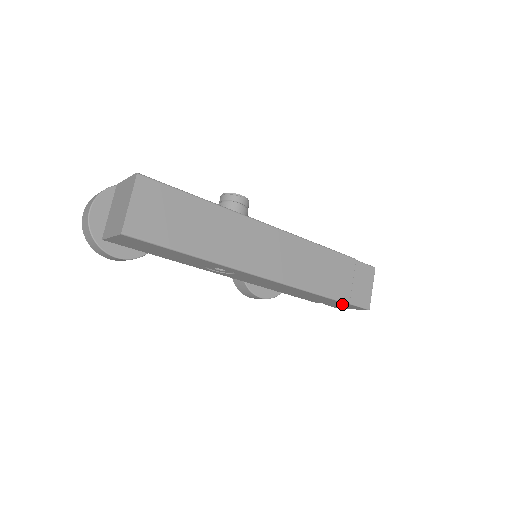
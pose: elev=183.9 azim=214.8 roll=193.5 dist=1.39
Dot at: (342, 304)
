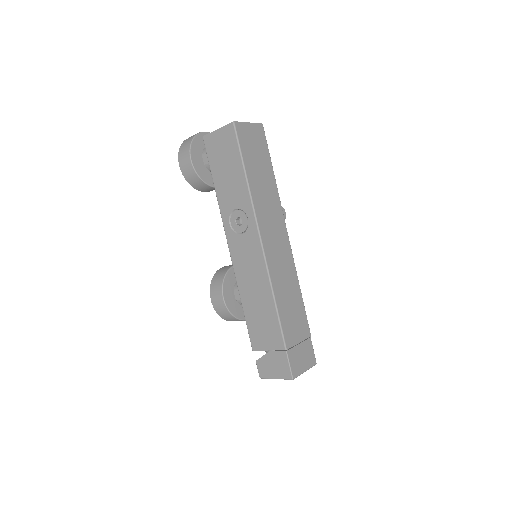
Dot at: (277, 354)
